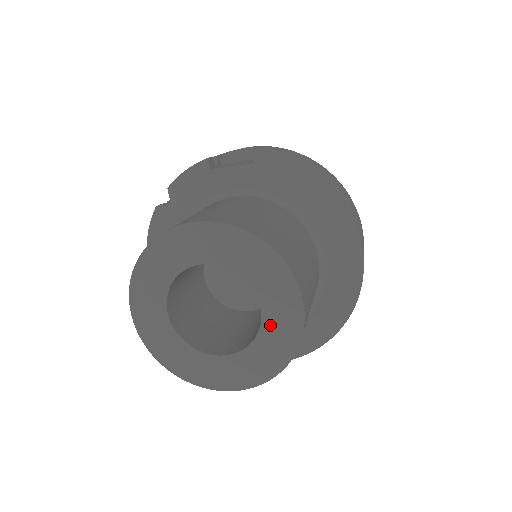
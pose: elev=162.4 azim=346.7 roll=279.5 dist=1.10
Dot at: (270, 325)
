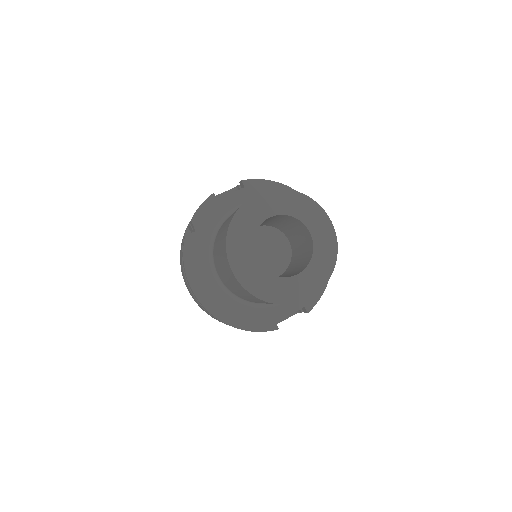
Dot at: (318, 241)
